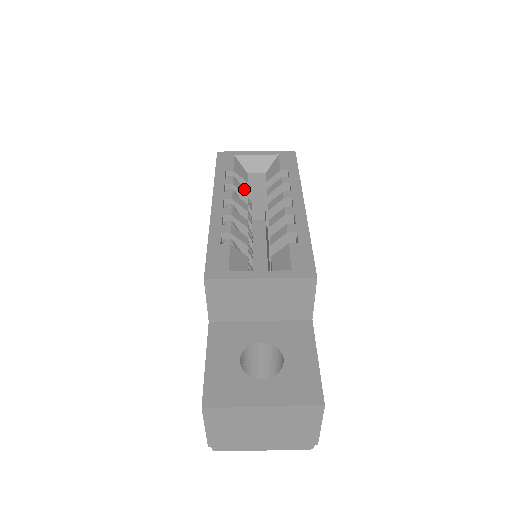
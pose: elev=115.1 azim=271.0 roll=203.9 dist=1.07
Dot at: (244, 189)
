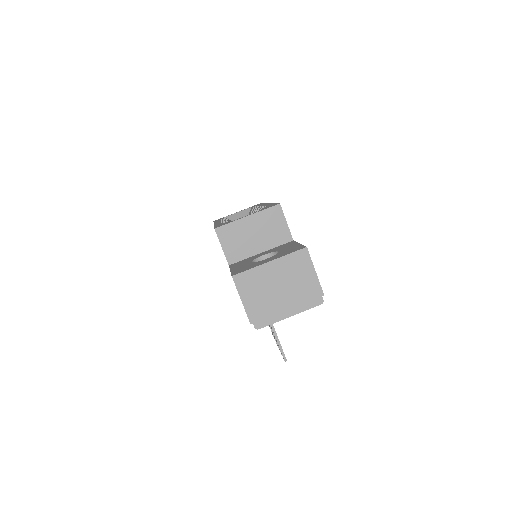
Dot at: occluded
